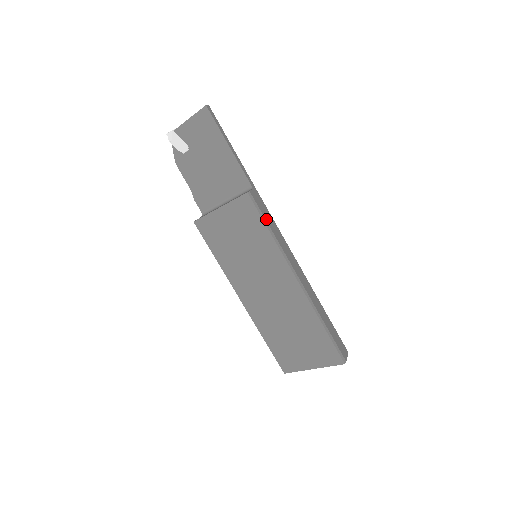
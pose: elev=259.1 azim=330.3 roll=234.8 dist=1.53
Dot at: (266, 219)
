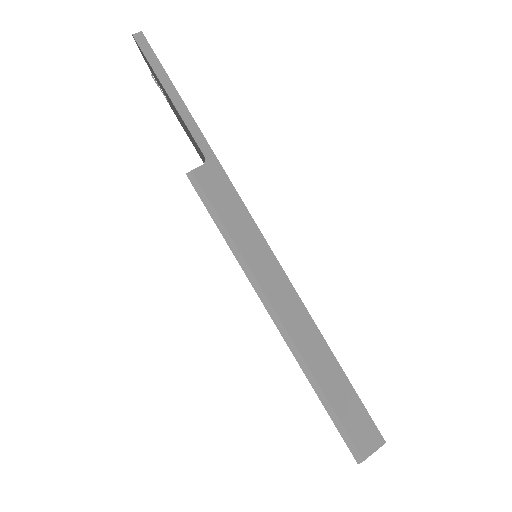
Dot at: (221, 215)
